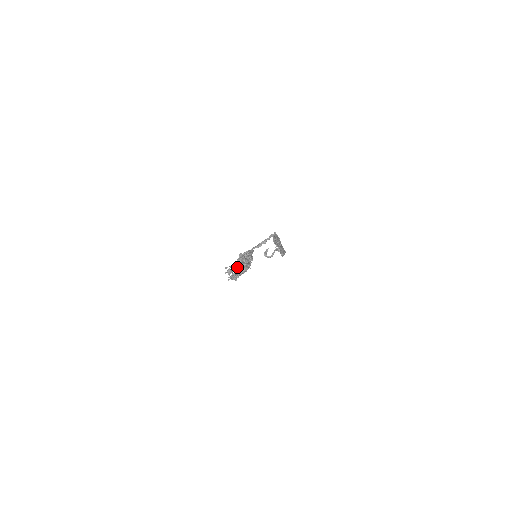
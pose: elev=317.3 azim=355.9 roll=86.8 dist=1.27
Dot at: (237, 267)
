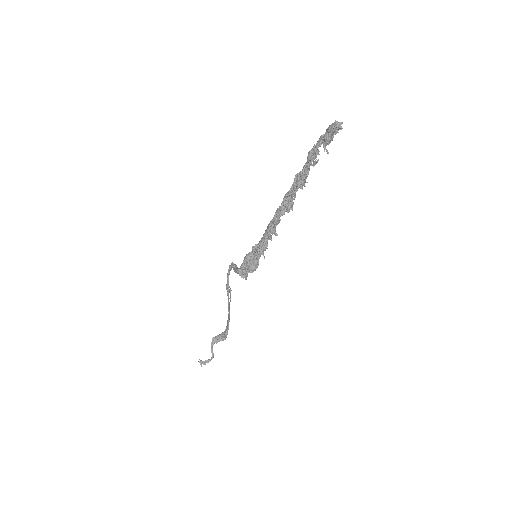
Dot at: (308, 164)
